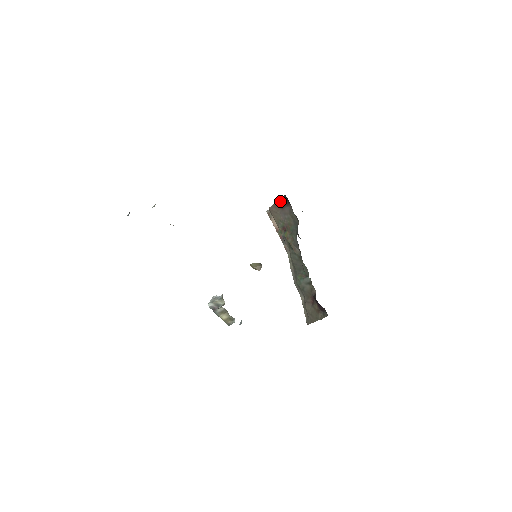
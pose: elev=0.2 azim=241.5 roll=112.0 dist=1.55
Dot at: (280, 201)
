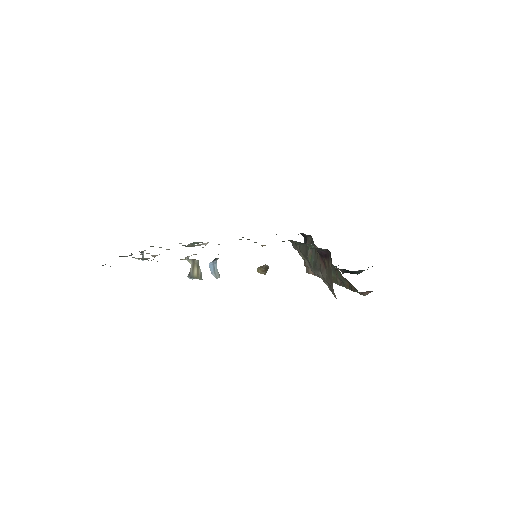
Dot at: occluded
